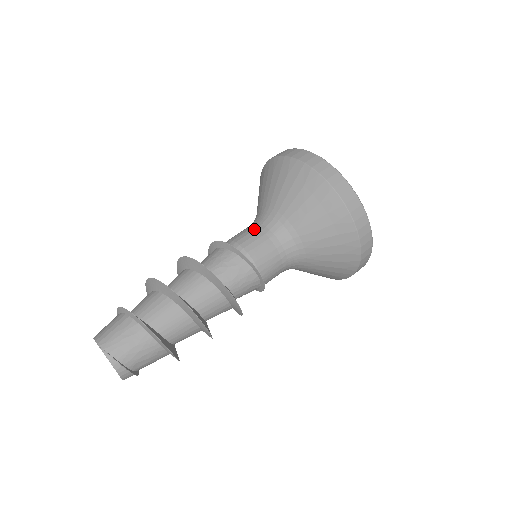
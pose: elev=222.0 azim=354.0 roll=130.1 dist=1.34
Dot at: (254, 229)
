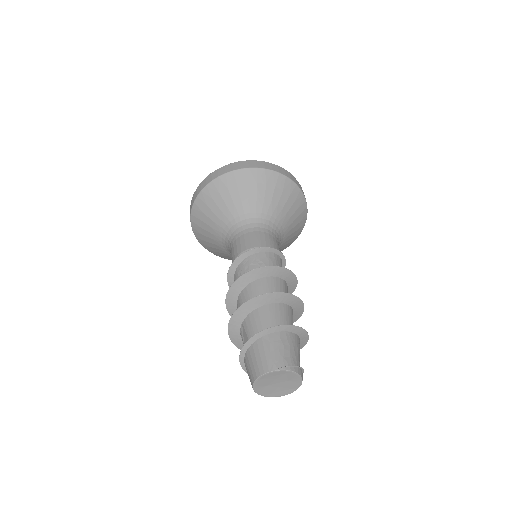
Dot at: (243, 236)
